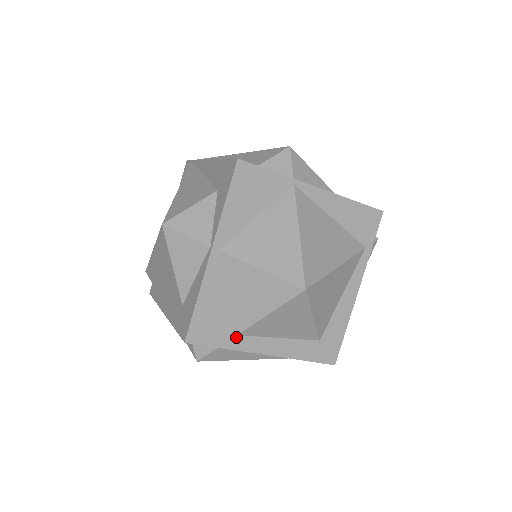
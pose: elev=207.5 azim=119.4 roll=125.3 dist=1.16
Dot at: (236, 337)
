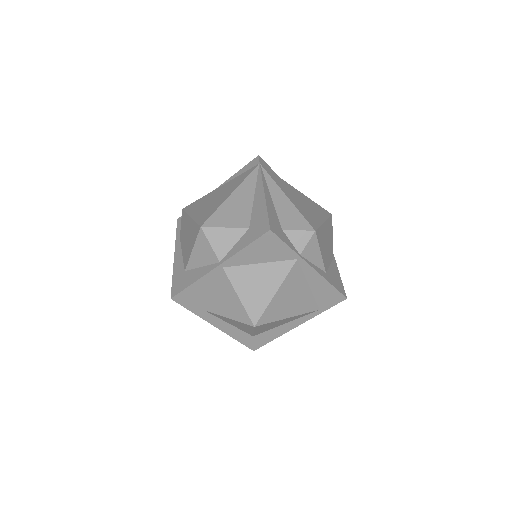
Dot at: (203, 311)
